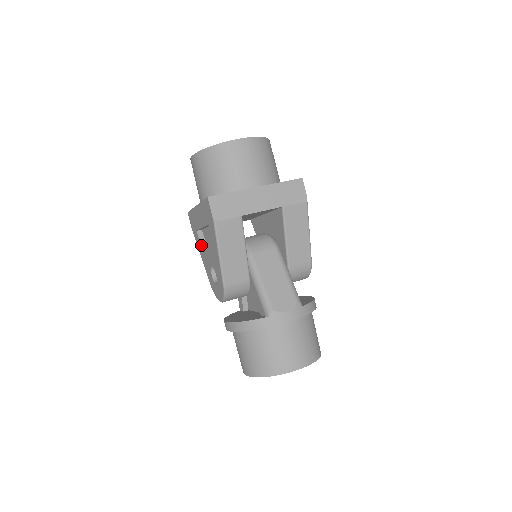
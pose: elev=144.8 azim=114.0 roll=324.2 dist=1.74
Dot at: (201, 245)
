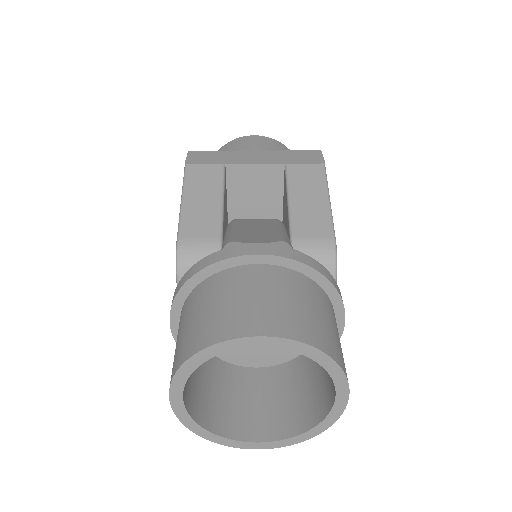
Dot at: occluded
